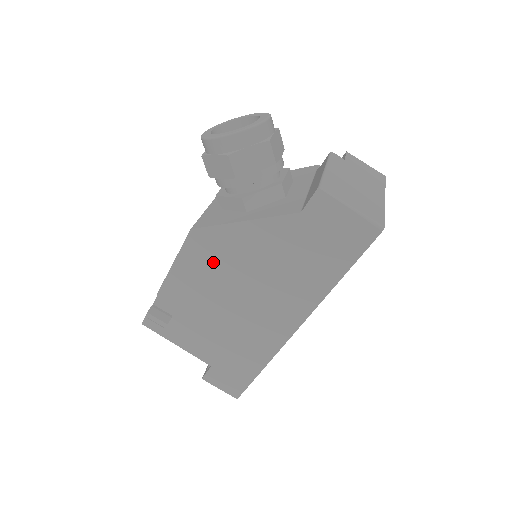
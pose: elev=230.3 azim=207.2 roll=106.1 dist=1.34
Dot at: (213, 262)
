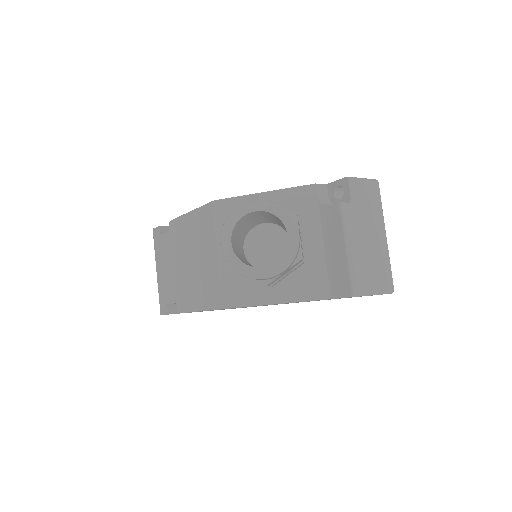
Dot at: occluded
